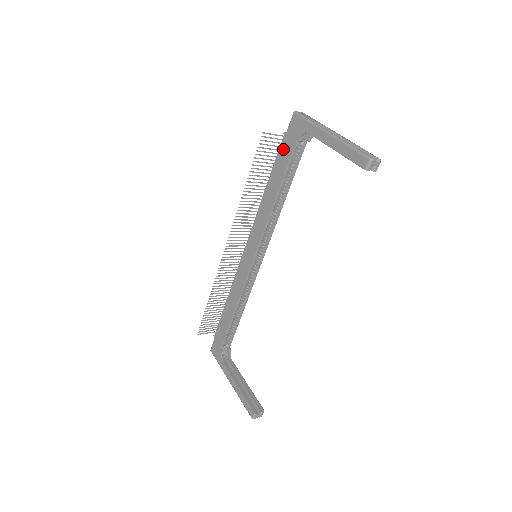
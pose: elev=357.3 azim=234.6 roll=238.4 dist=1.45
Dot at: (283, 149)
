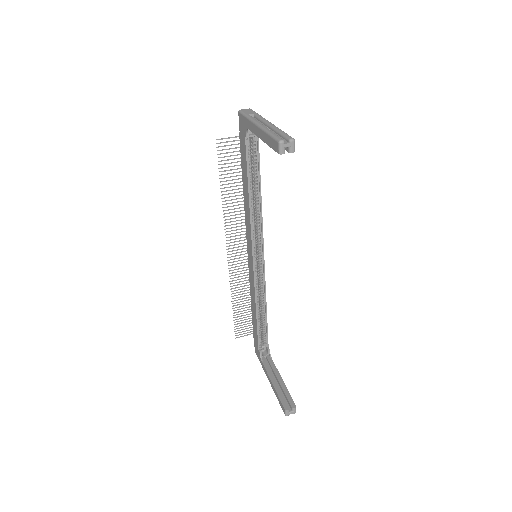
Dot at: (241, 149)
